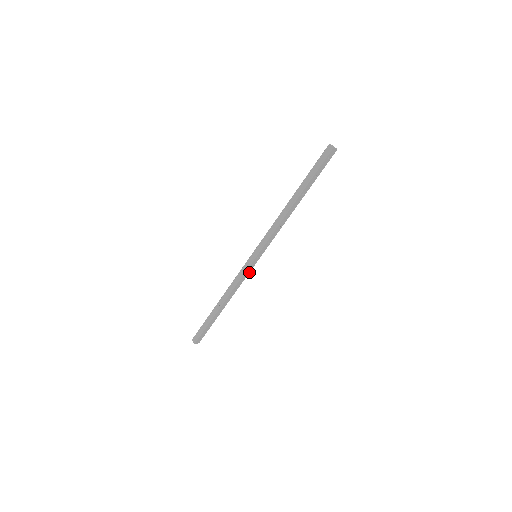
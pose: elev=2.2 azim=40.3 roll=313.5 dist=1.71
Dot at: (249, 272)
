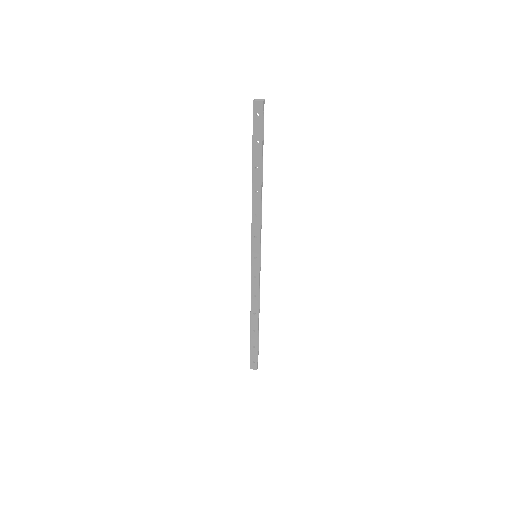
Dot at: (258, 277)
